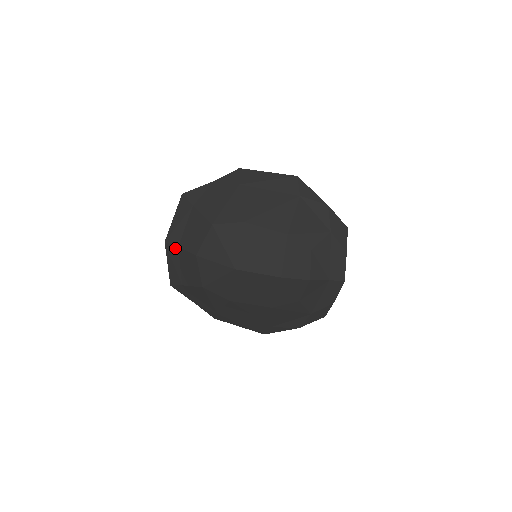
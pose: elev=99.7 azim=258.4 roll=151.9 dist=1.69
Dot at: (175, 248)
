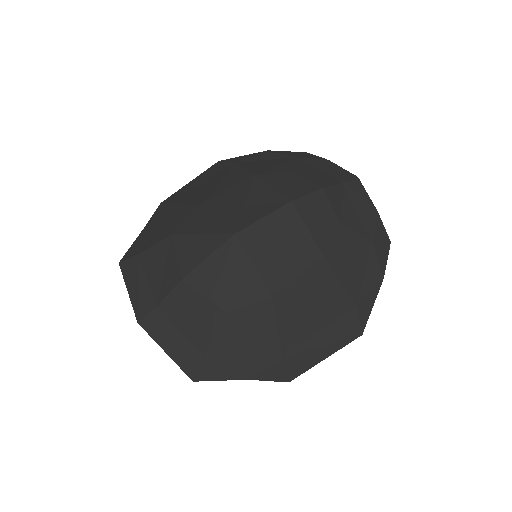
Dot at: (155, 314)
